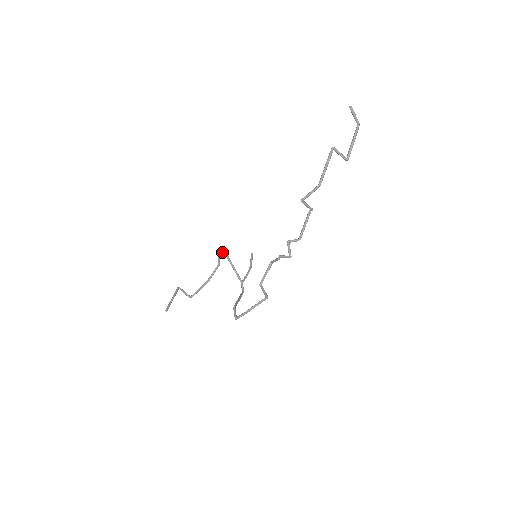
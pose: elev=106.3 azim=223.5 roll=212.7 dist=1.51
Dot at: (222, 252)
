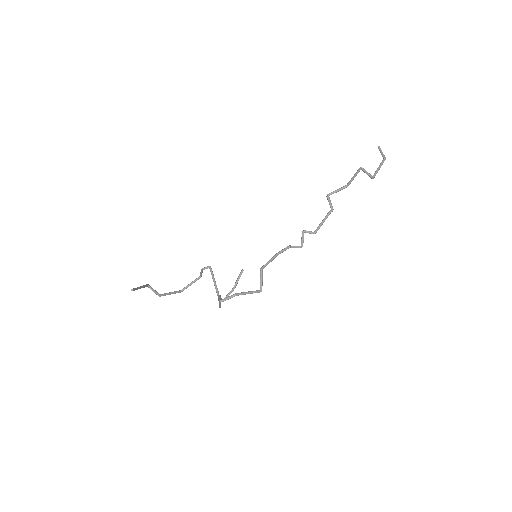
Dot at: (207, 267)
